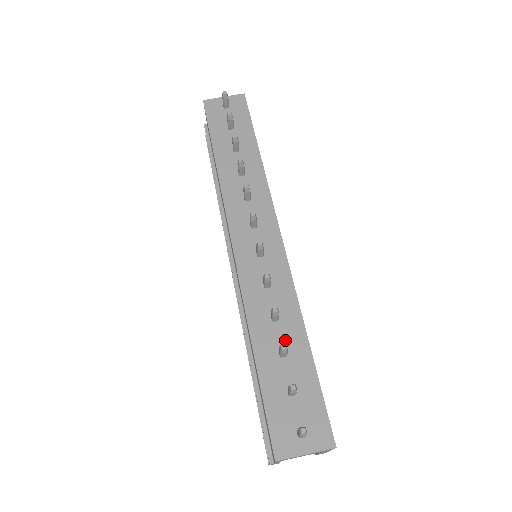
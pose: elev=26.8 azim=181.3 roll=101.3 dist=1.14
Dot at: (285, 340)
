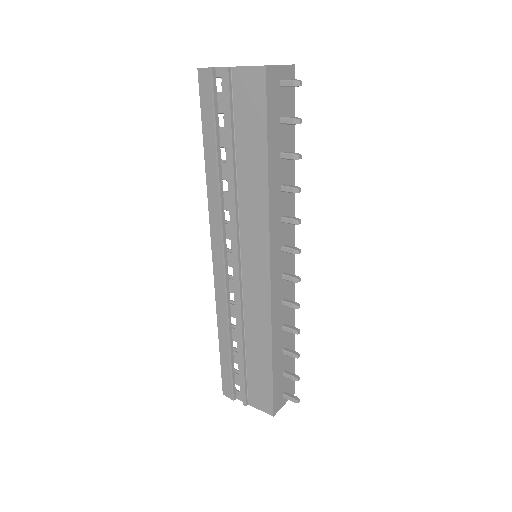
Dot at: (286, 341)
